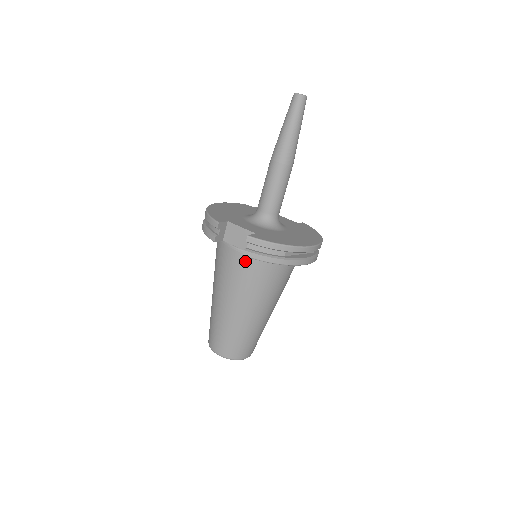
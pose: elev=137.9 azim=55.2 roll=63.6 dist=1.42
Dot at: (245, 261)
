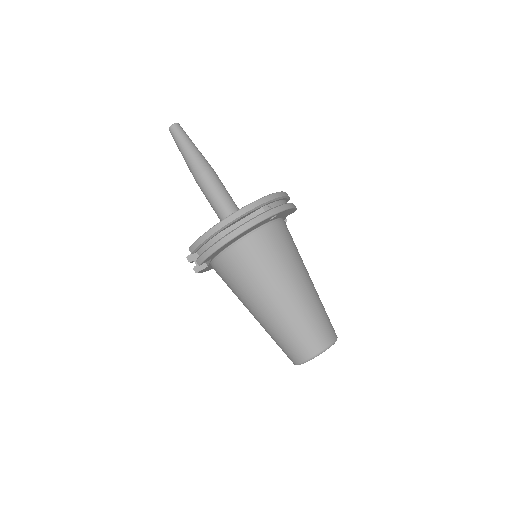
Dot at: (220, 268)
